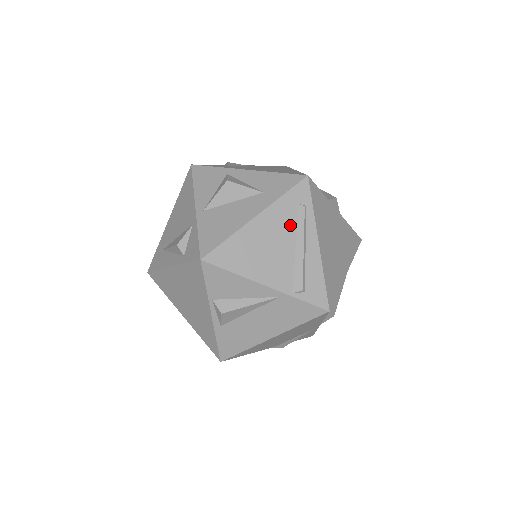
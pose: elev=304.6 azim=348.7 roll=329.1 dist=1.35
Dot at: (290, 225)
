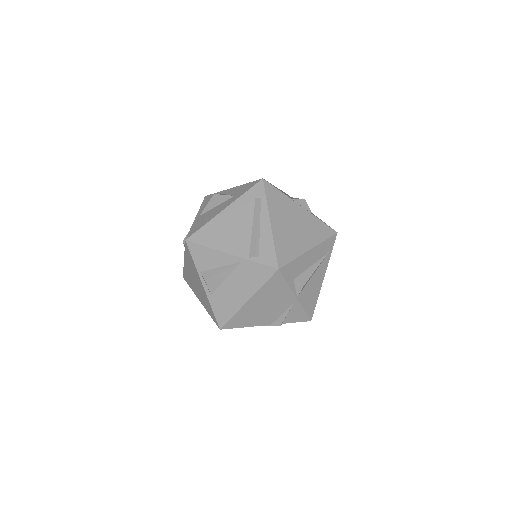
Dot at: (249, 212)
